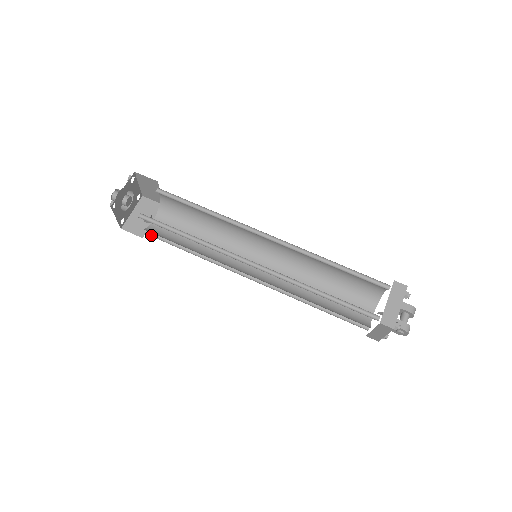
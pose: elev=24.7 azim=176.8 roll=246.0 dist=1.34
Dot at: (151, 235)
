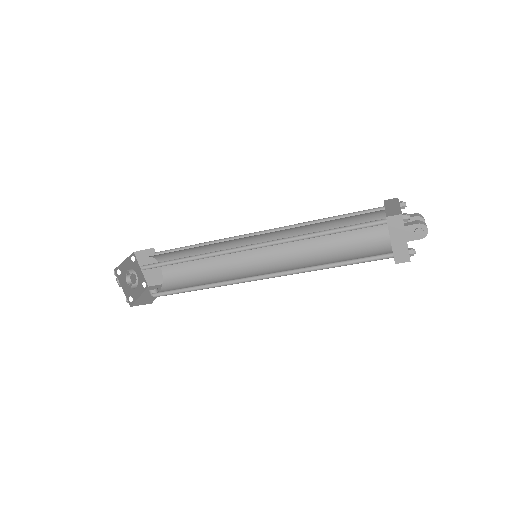
Dot at: occluded
